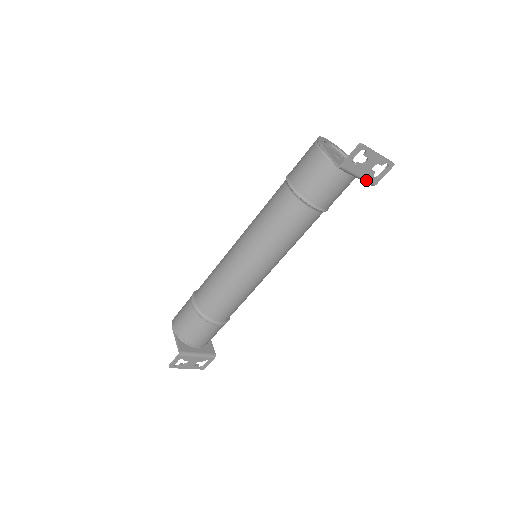
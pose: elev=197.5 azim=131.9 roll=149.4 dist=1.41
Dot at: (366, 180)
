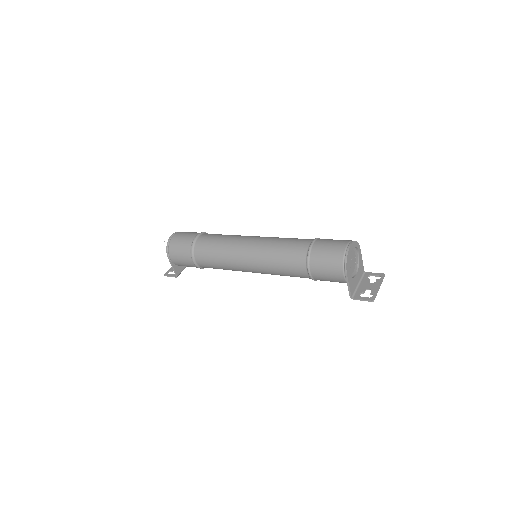
Dot at: (362, 280)
